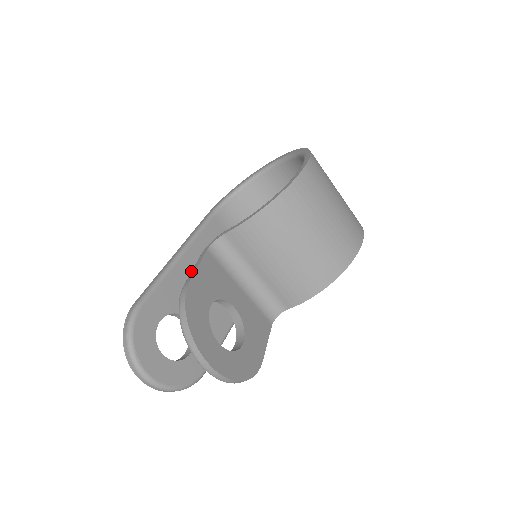
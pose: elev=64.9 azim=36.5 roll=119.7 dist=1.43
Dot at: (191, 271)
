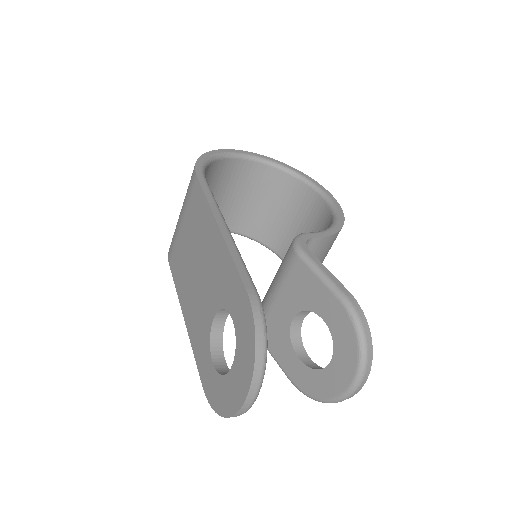
Dot at: (326, 275)
